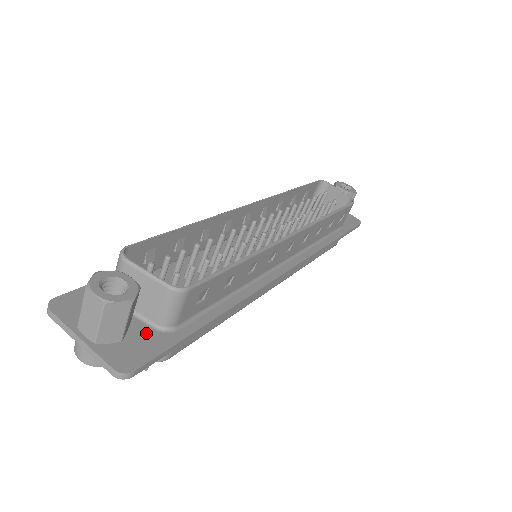
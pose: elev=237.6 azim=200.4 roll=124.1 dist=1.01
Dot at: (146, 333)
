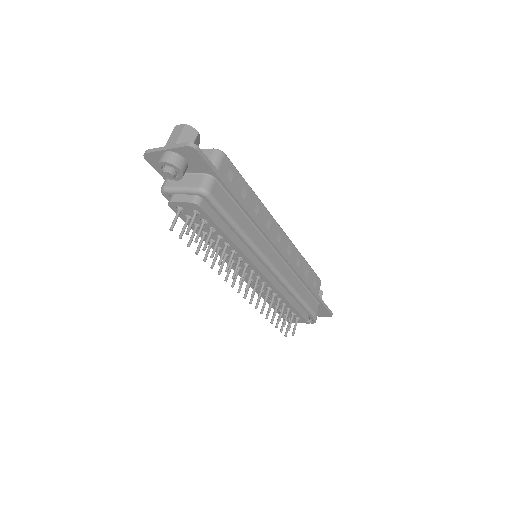
Dot at: occluded
